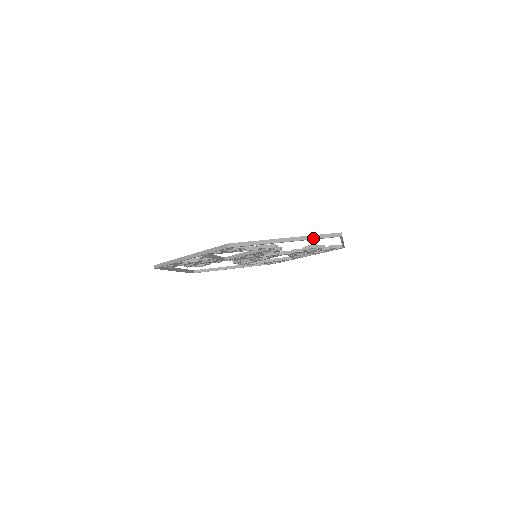
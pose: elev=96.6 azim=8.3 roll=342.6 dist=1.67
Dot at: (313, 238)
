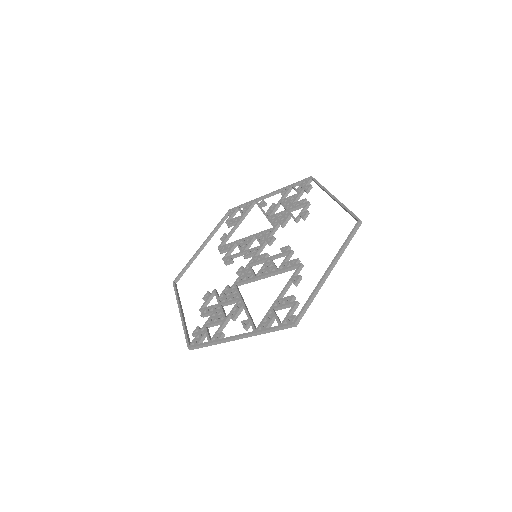
Dot at: (345, 248)
